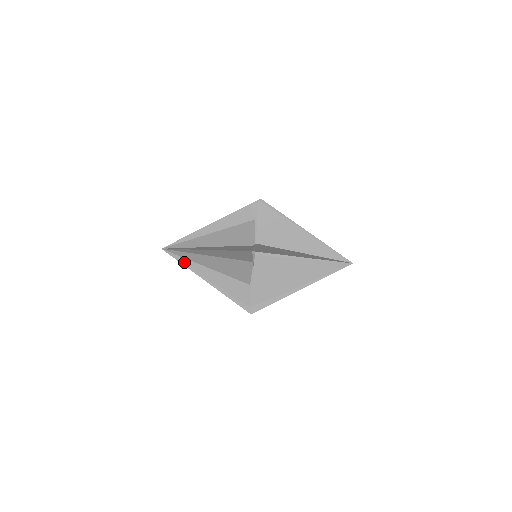
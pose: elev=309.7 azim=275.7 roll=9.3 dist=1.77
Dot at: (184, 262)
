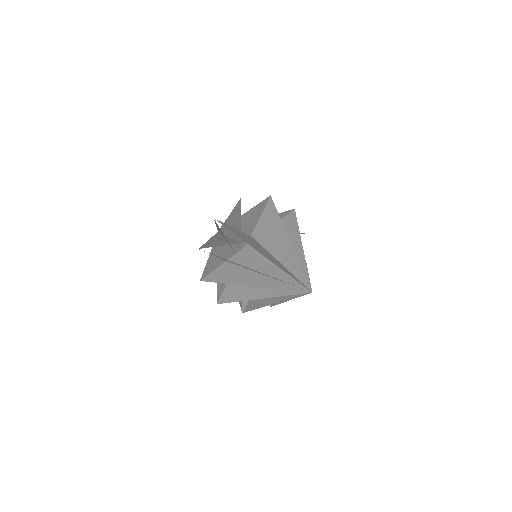
Dot at: occluded
